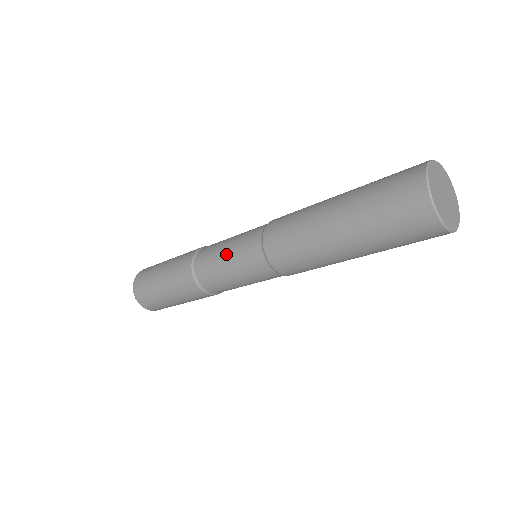
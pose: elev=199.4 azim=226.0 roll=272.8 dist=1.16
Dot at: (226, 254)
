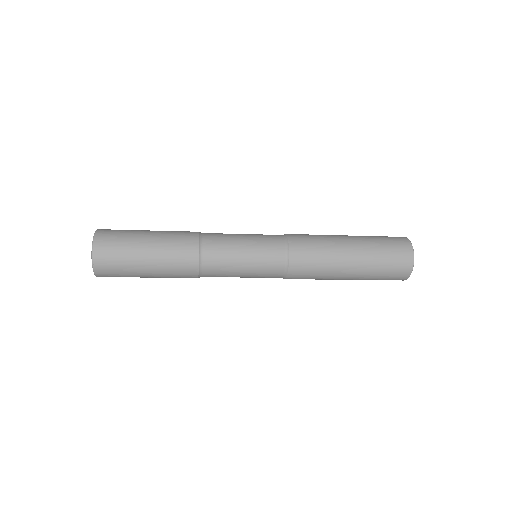
Dot at: (246, 241)
